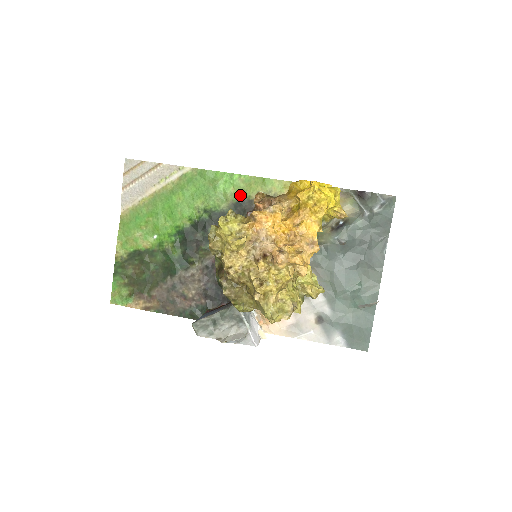
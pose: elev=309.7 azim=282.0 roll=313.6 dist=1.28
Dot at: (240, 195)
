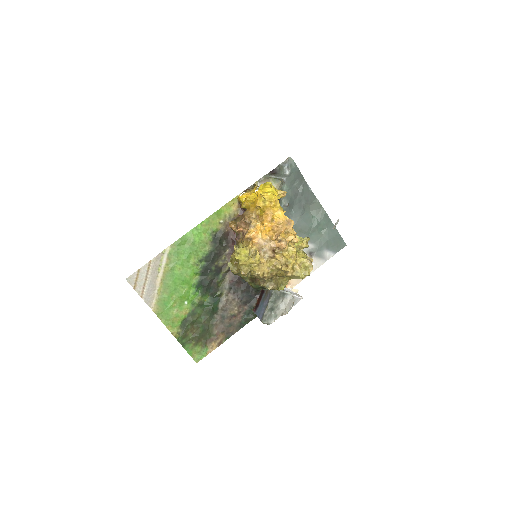
Dot at: (211, 234)
